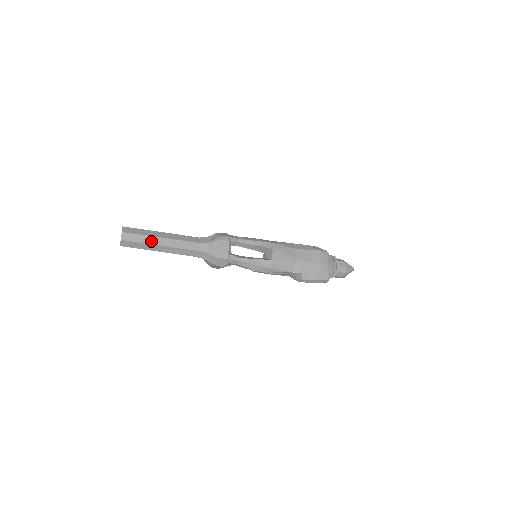
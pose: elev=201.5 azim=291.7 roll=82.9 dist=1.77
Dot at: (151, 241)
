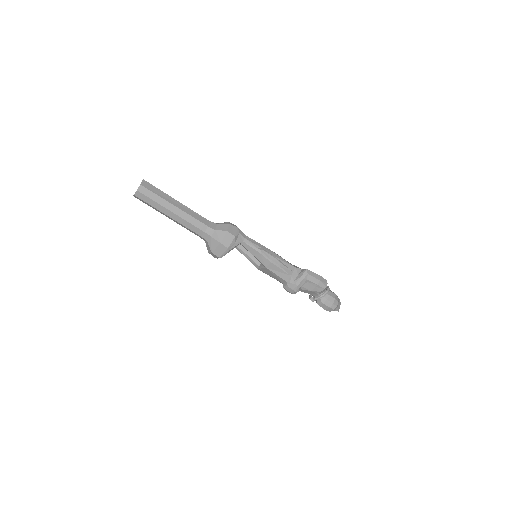
Dot at: (168, 195)
